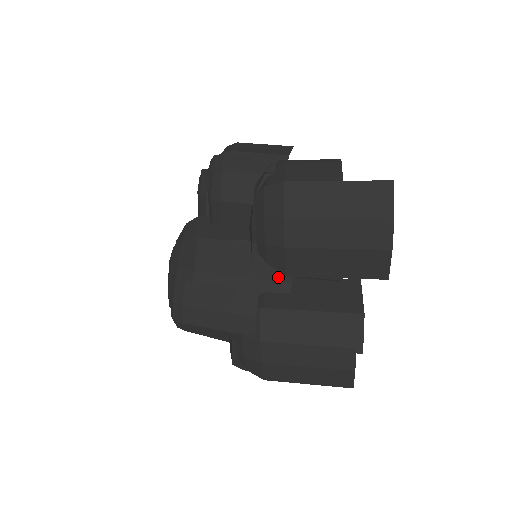
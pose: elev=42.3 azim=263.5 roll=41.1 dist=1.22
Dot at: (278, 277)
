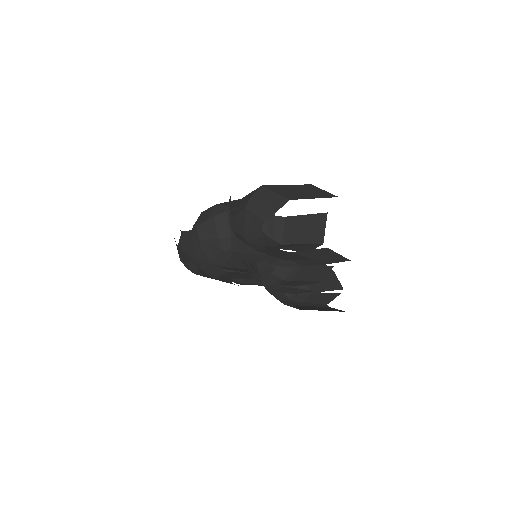
Dot at: occluded
